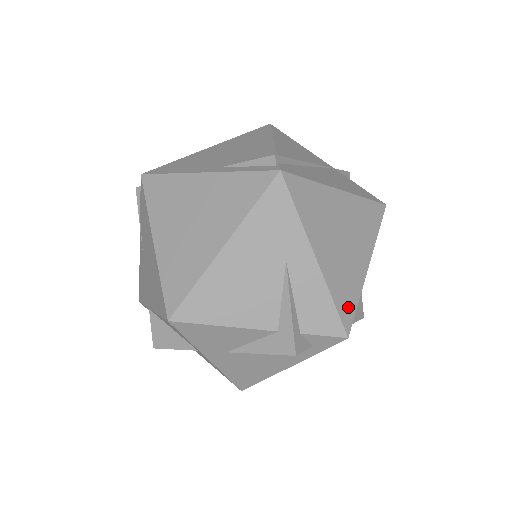
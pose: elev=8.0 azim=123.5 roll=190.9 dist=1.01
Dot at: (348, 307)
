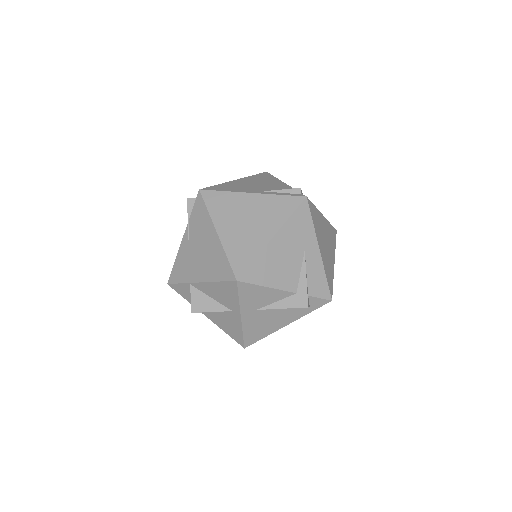
Dot at: (330, 283)
